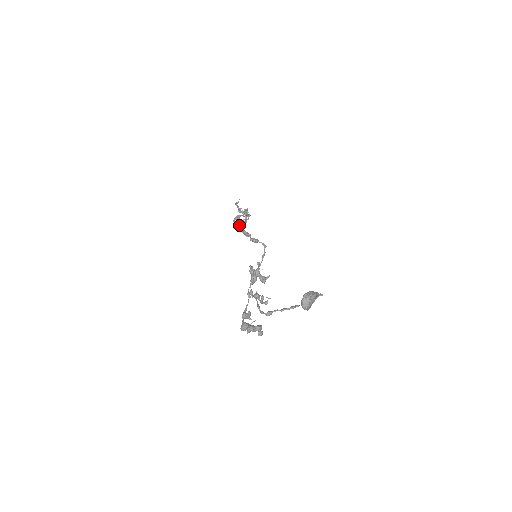
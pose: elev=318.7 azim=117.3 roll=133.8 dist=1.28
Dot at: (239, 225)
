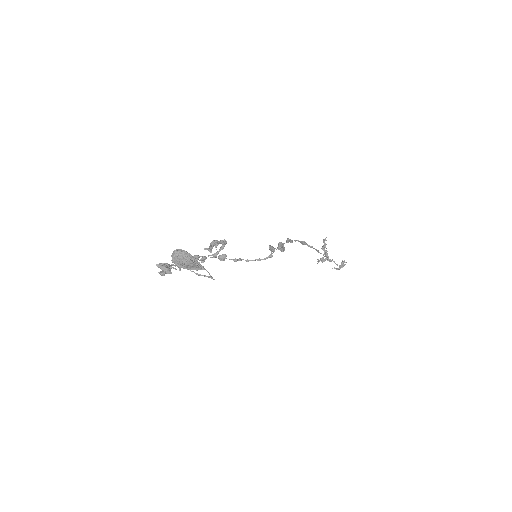
Dot at: (288, 241)
